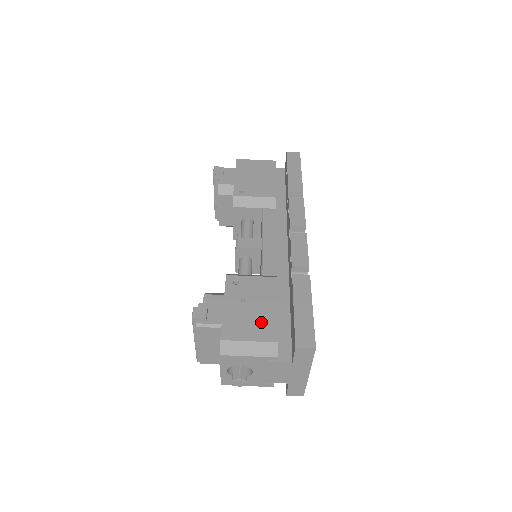
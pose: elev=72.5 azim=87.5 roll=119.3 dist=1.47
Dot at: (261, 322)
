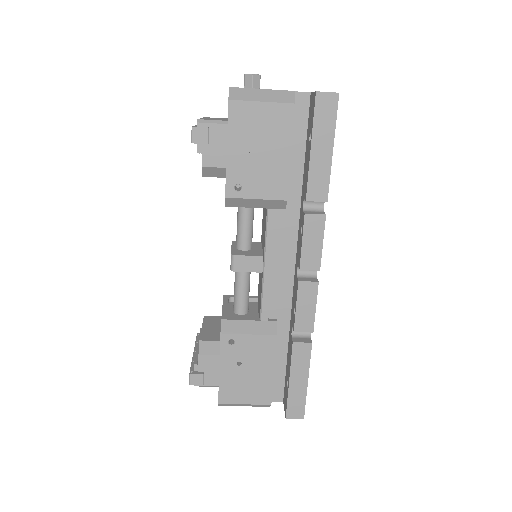
Dot at: (256, 386)
